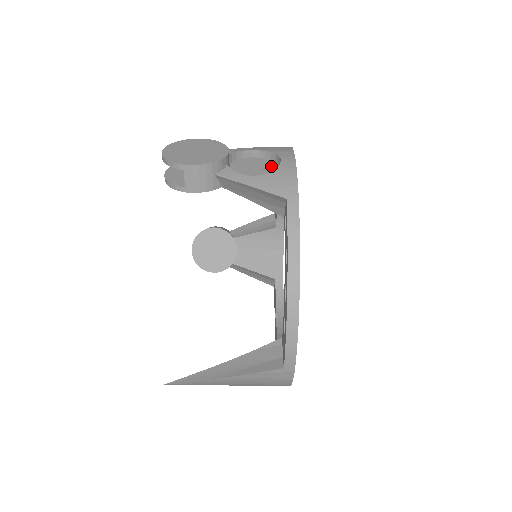
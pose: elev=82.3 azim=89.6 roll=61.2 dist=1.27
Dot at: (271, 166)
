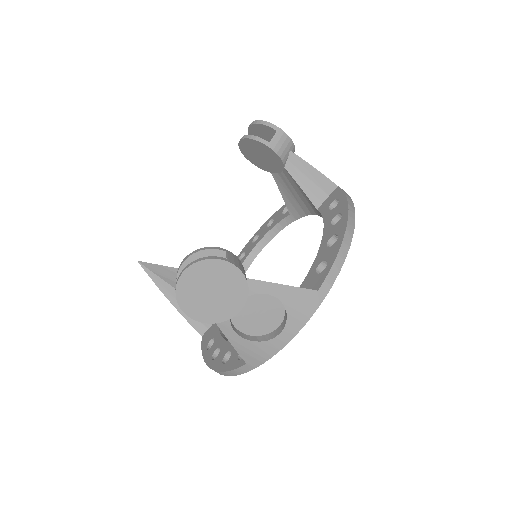
Dot at: (276, 317)
